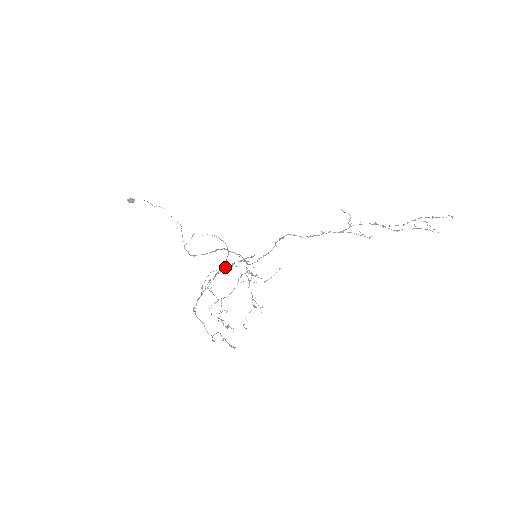
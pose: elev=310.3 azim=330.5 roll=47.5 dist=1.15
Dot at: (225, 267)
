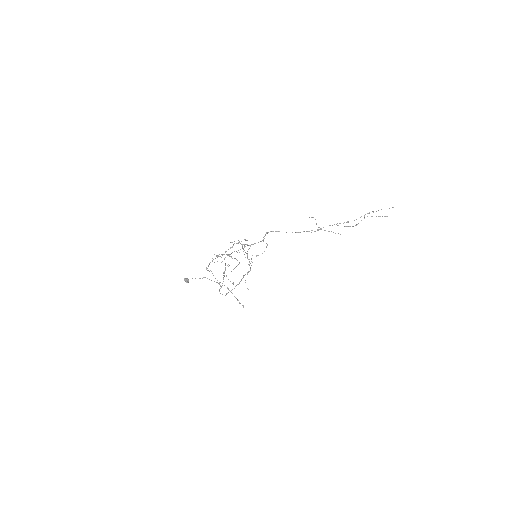
Dot at: (228, 249)
